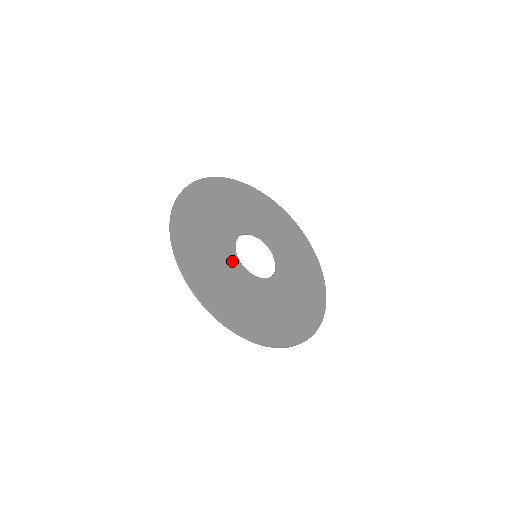
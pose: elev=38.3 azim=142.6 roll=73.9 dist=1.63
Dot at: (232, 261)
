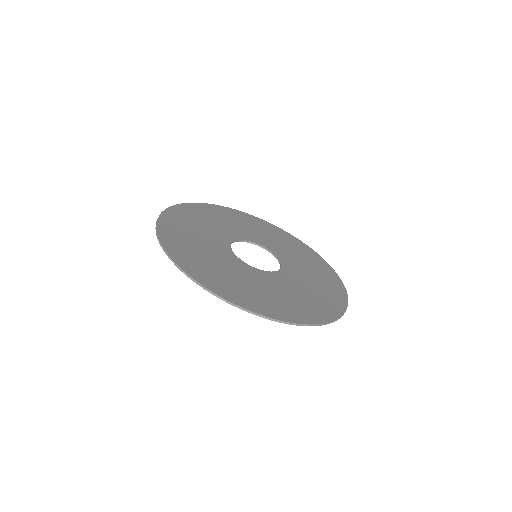
Dot at: (225, 236)
